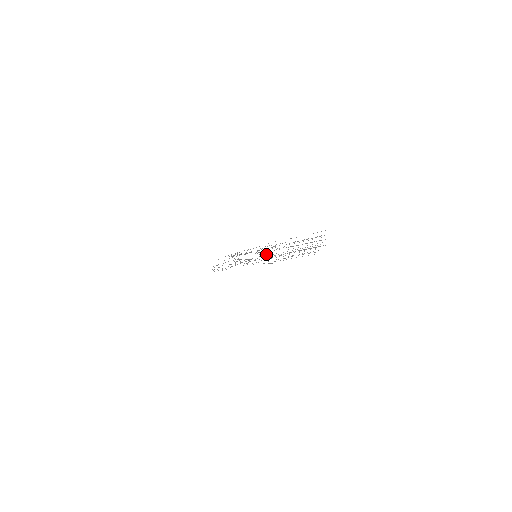
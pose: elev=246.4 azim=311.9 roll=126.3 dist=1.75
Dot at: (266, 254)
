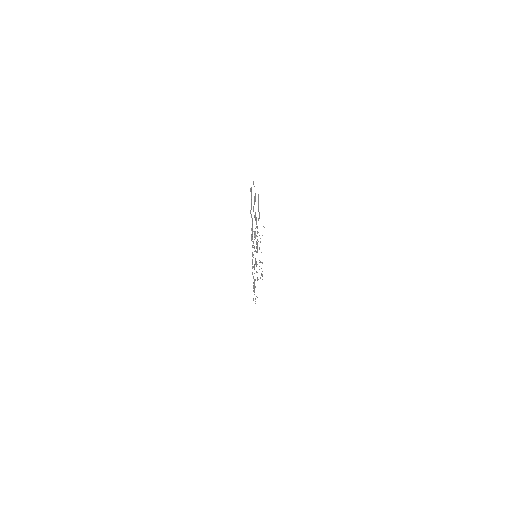
Dot at: (252, 245)
